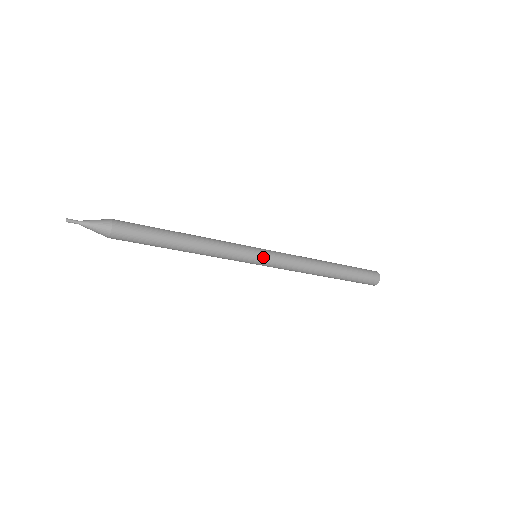
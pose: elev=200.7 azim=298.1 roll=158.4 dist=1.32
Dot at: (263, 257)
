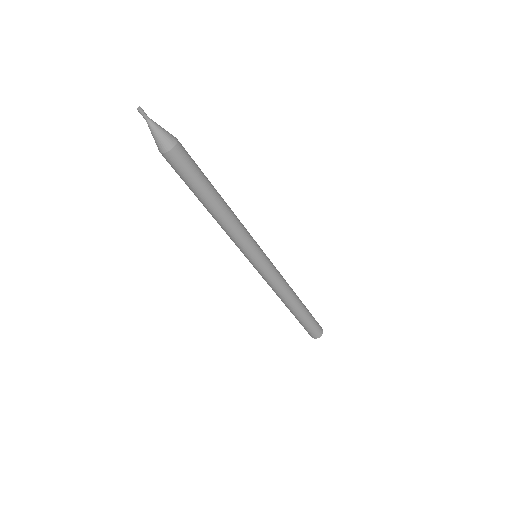
Dot at: (265, 254)
